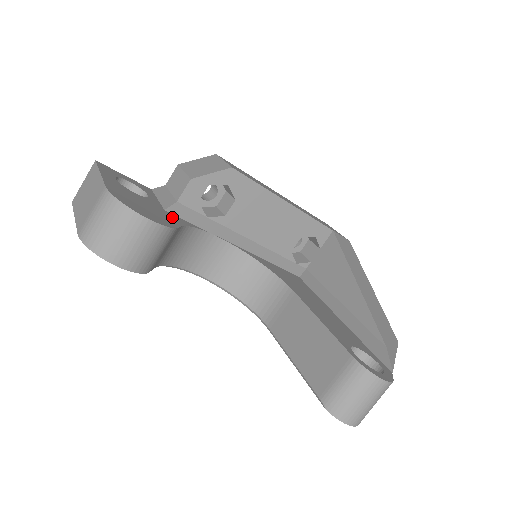
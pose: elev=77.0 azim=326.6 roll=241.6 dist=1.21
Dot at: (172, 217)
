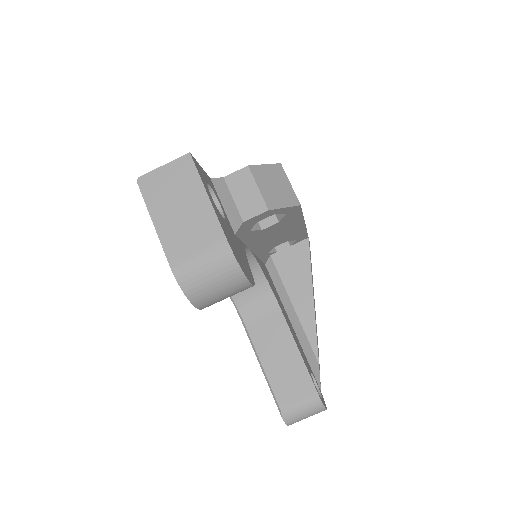
Dot at: (241, 247)
